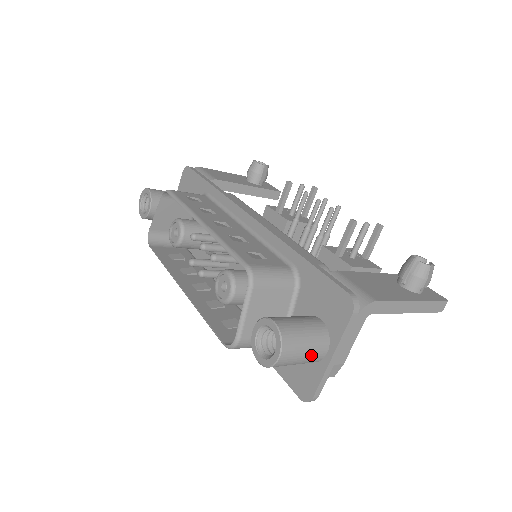
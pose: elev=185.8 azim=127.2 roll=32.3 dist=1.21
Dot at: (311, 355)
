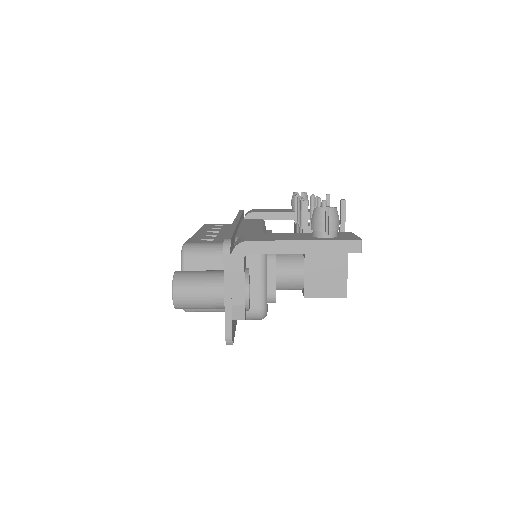
Dot at: (207, 295)
